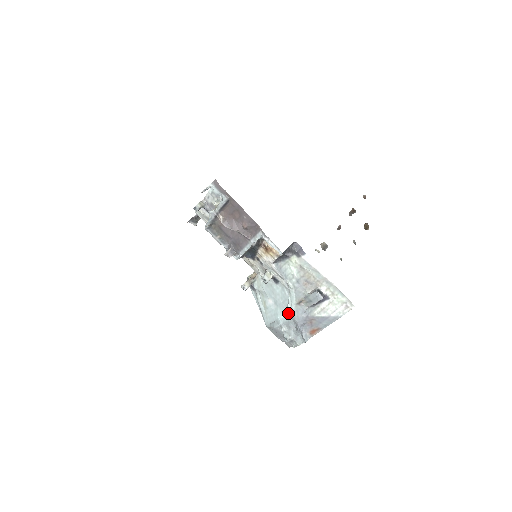
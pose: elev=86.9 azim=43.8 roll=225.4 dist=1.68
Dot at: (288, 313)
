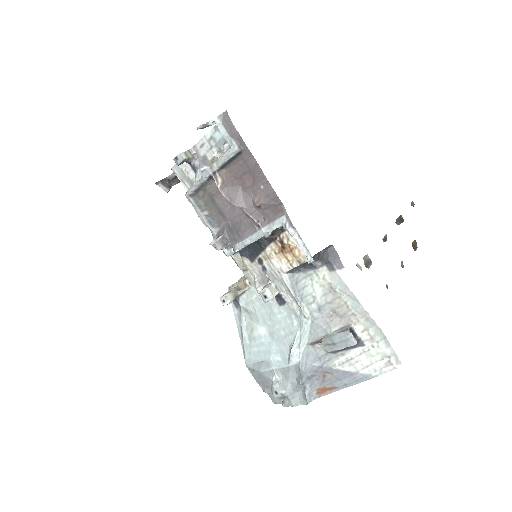
Dot at: (291, 355)
